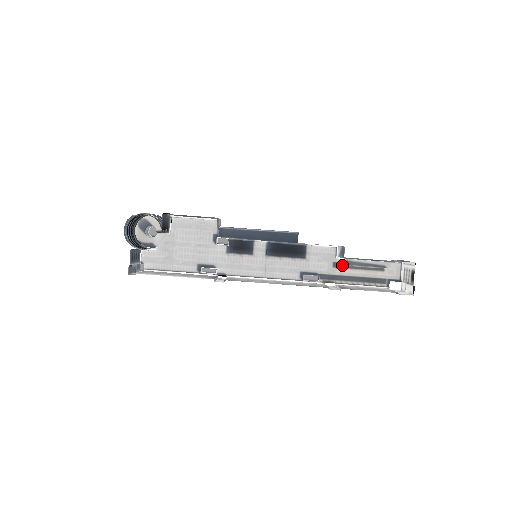
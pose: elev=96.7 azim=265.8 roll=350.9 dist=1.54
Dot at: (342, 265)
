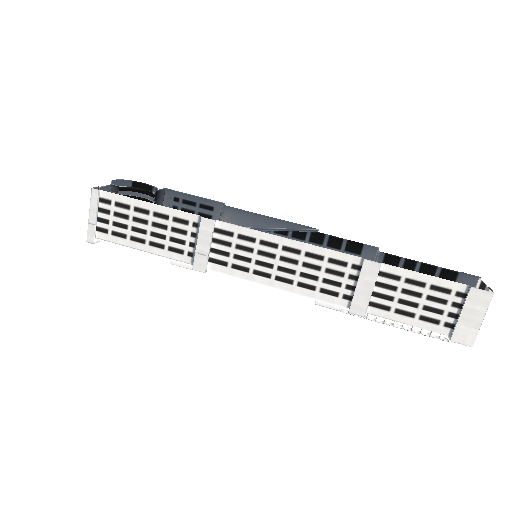
Dot at: occluded
